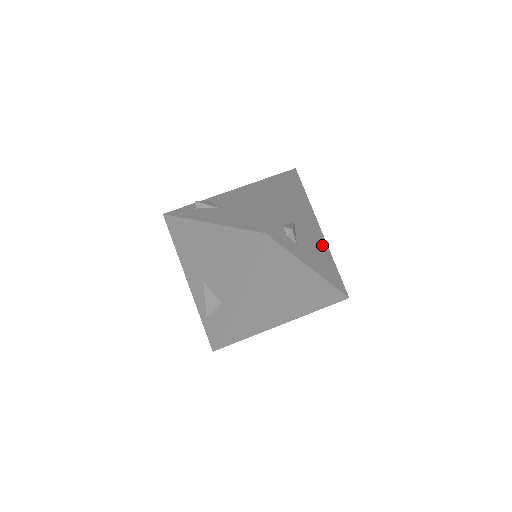
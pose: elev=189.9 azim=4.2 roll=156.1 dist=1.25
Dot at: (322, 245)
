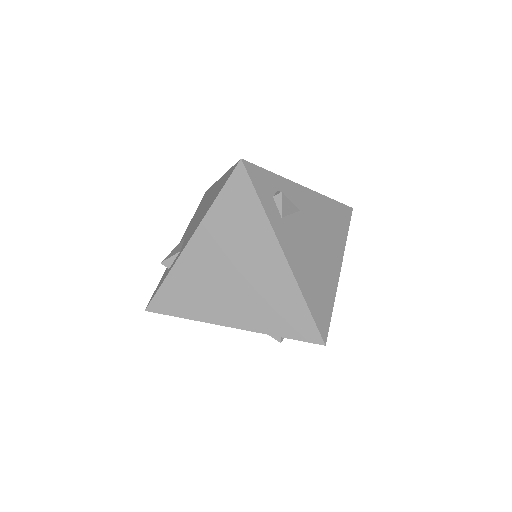
Dot at: (328, 271)
